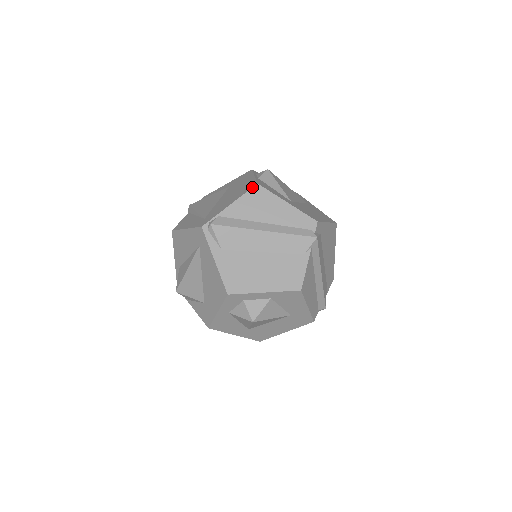
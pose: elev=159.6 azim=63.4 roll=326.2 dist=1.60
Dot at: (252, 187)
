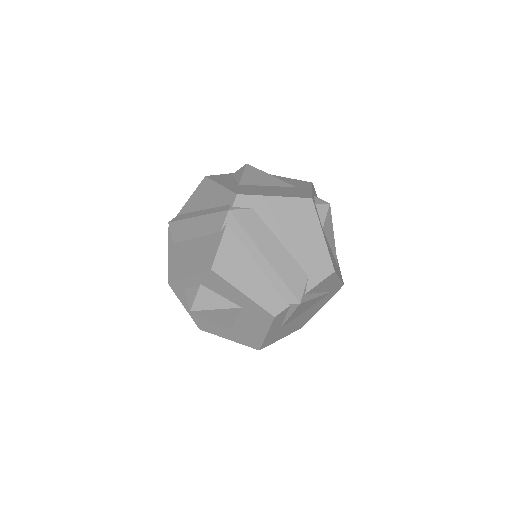
Dot at: (202, 181)
